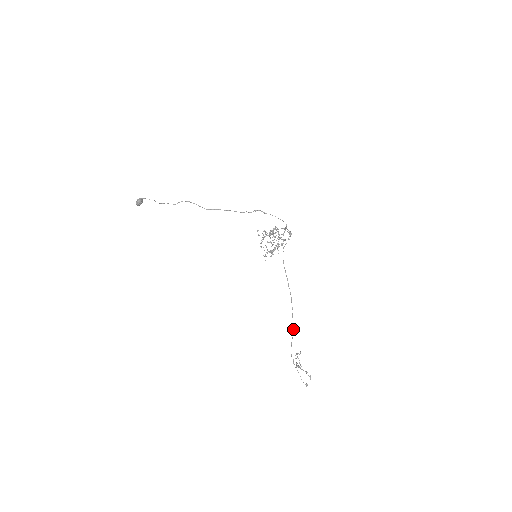
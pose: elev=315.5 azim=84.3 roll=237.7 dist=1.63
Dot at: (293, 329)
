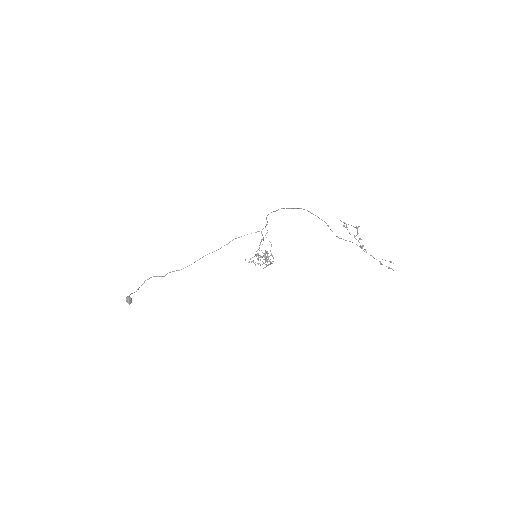
Dot at: occluded
